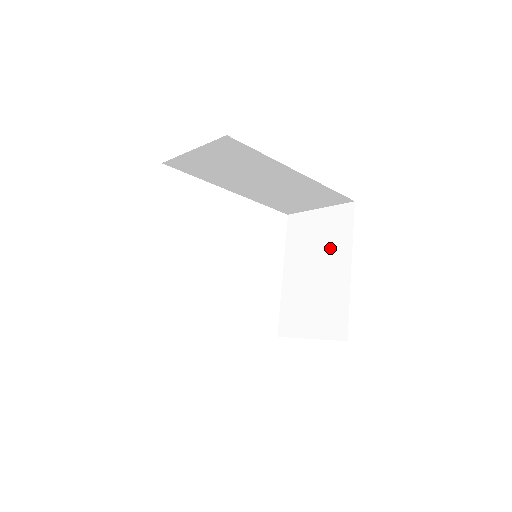
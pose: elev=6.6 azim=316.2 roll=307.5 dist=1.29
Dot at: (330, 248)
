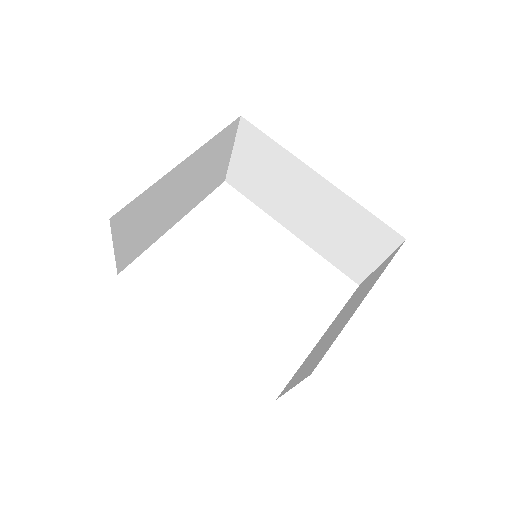
Dot at: (363, 292)
